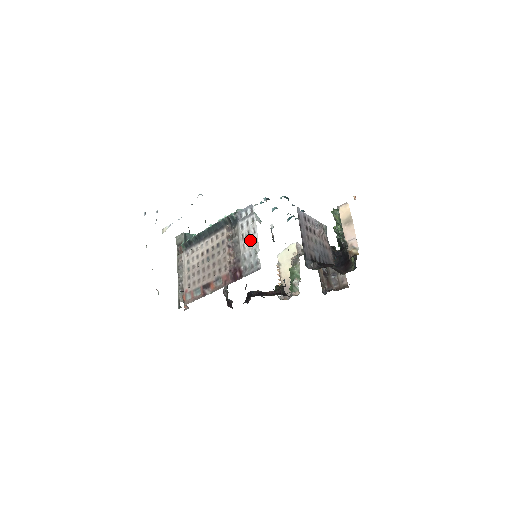
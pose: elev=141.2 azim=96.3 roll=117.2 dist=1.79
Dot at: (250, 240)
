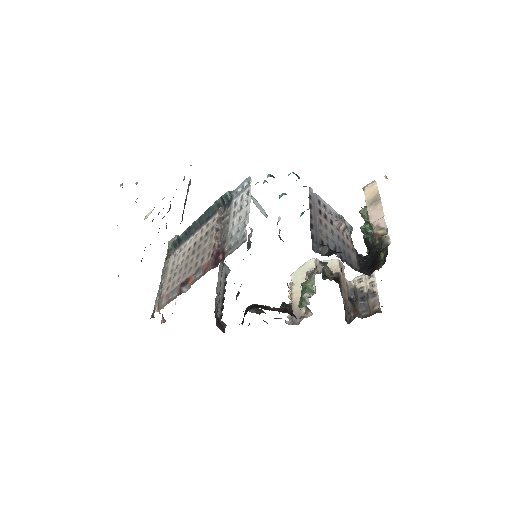
Dot at: (241, 214)
